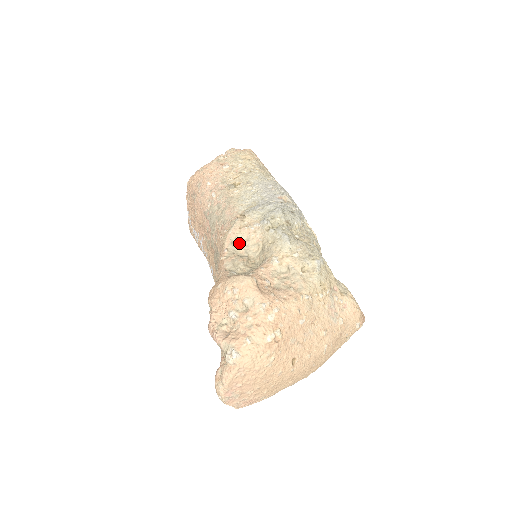
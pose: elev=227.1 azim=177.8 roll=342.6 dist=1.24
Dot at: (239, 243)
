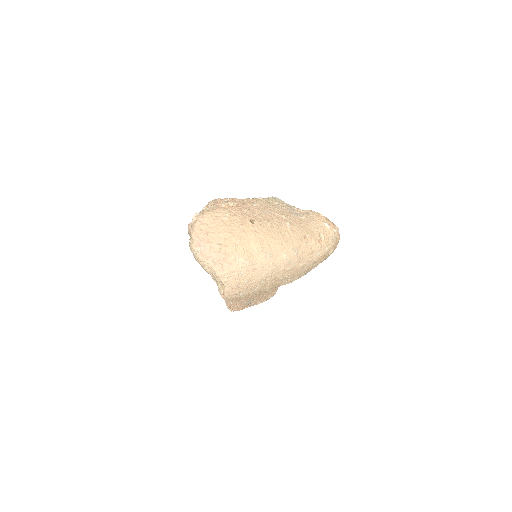
Dot at: occluded
